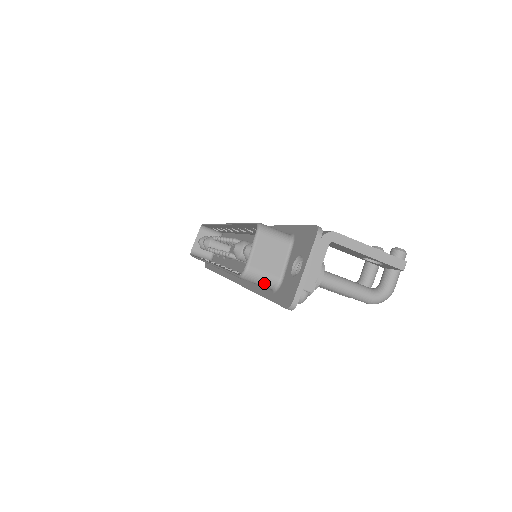
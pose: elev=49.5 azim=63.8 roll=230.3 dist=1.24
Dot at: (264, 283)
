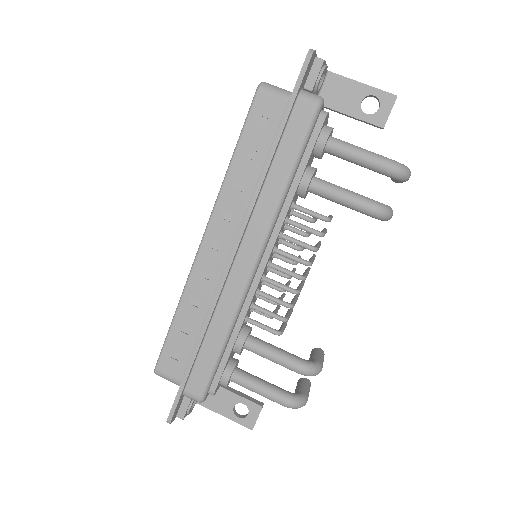
Dot at: (280, 91)
